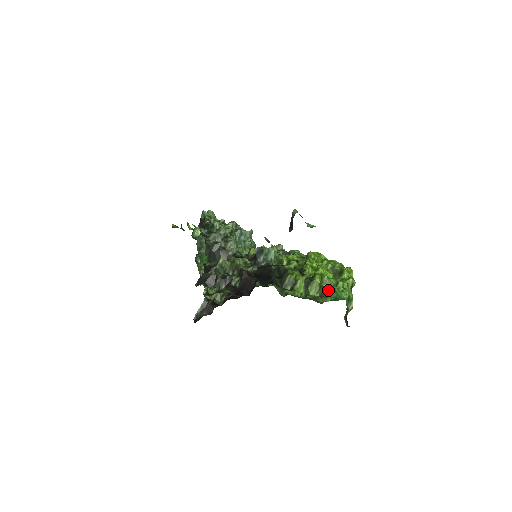
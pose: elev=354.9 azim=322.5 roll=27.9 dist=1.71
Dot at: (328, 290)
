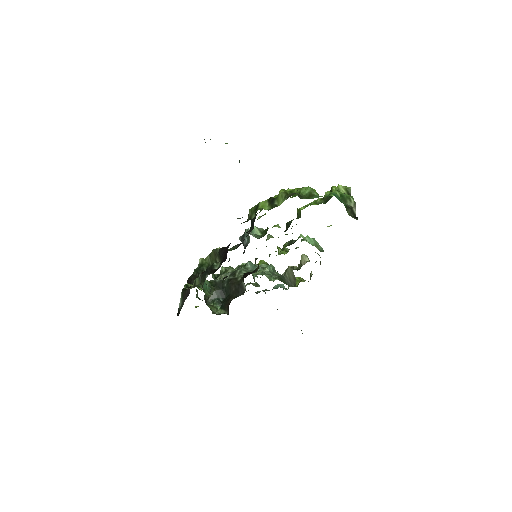
Dot at: (303, 196)
